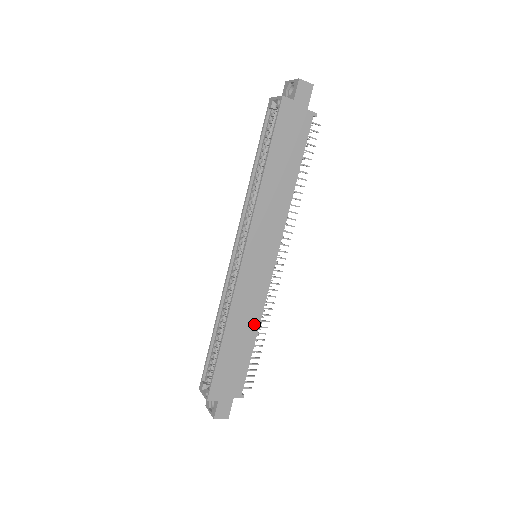
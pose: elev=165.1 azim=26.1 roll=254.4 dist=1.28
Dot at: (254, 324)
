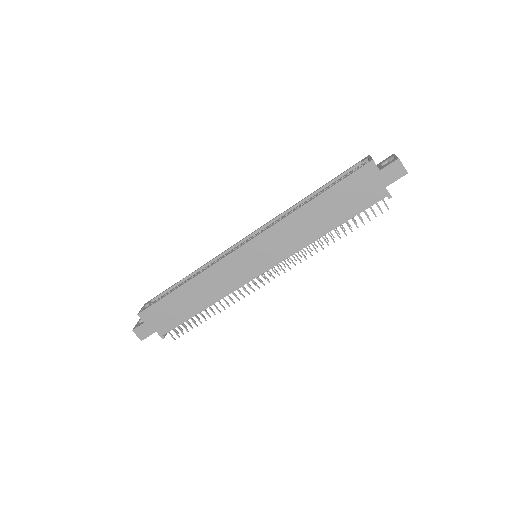
Dot at: (211, 299)
